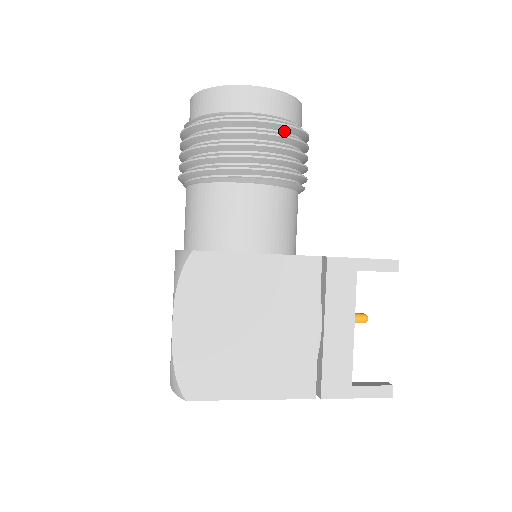
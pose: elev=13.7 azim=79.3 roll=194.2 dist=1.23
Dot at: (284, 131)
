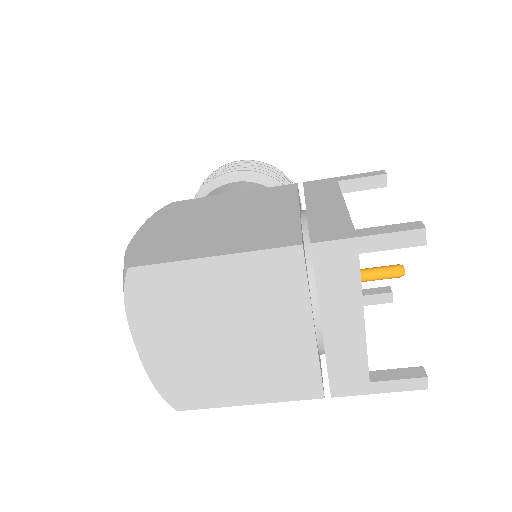
Dot at: occluded
